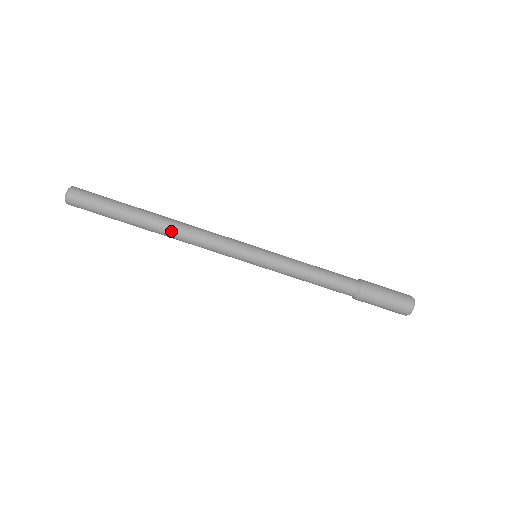
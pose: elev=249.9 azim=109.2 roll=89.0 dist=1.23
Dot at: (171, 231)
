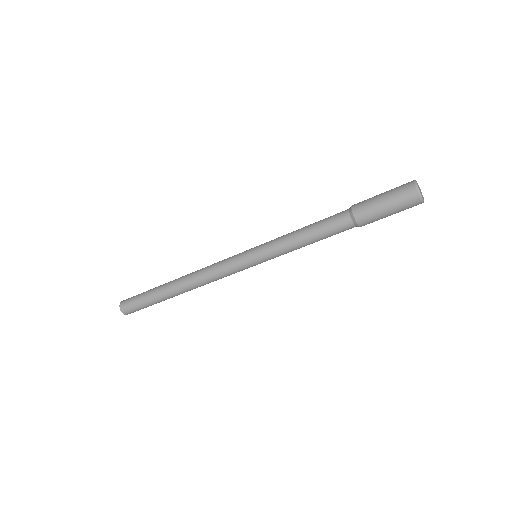
Dot at: (191, 289)
